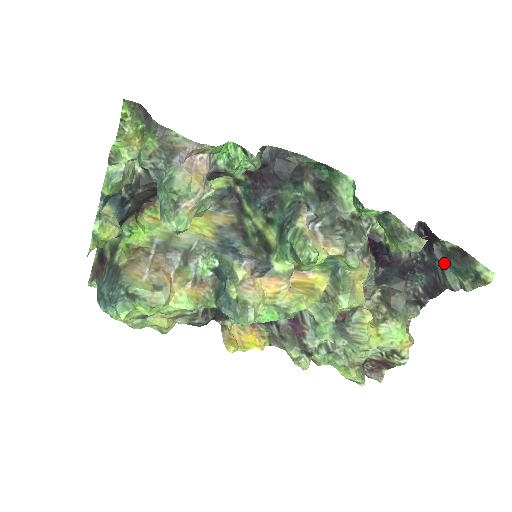
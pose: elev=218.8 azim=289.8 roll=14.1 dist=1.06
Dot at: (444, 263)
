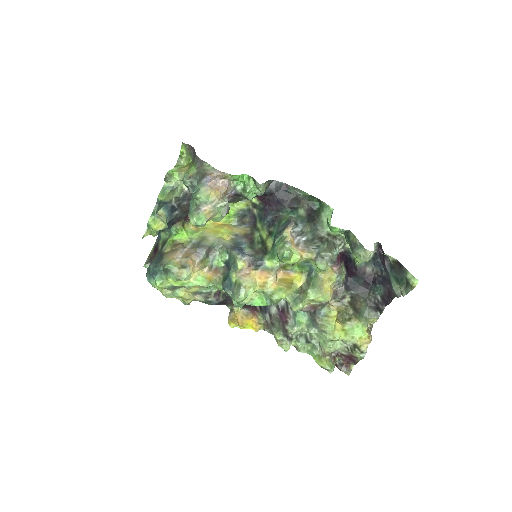
Dot at: (391, 274)
